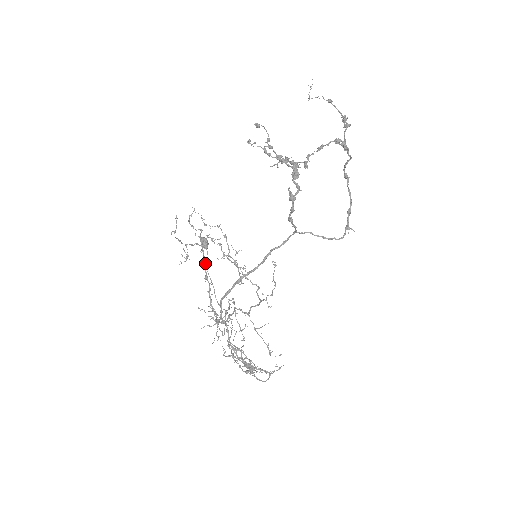
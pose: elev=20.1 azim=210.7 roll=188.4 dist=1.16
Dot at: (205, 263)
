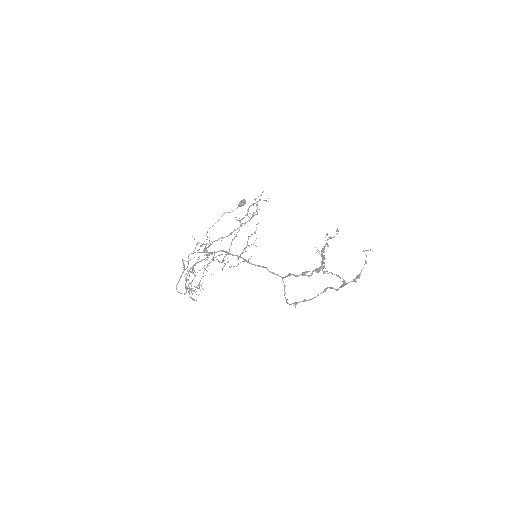
Dot at: occluded
